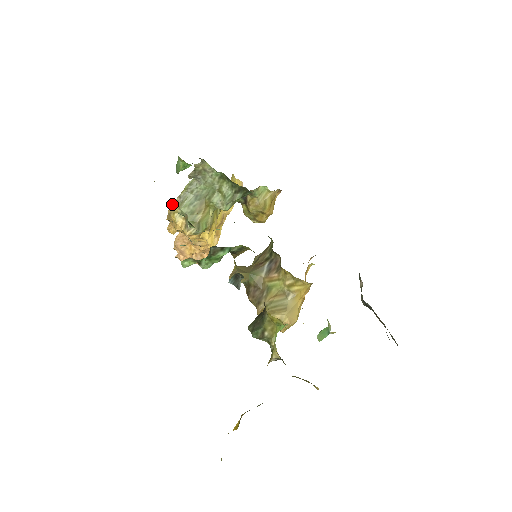
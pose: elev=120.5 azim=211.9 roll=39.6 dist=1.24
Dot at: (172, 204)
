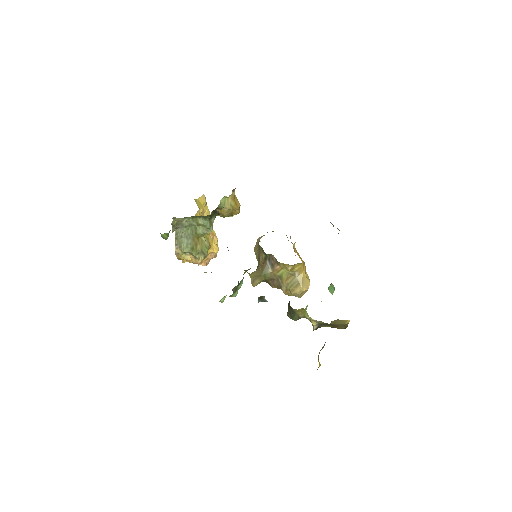
Dot at: (175, 252)
